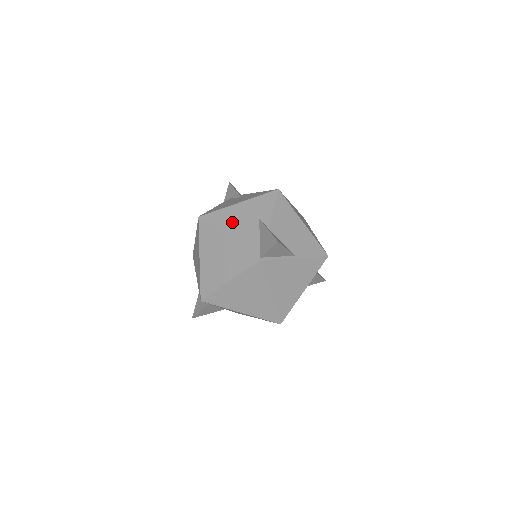
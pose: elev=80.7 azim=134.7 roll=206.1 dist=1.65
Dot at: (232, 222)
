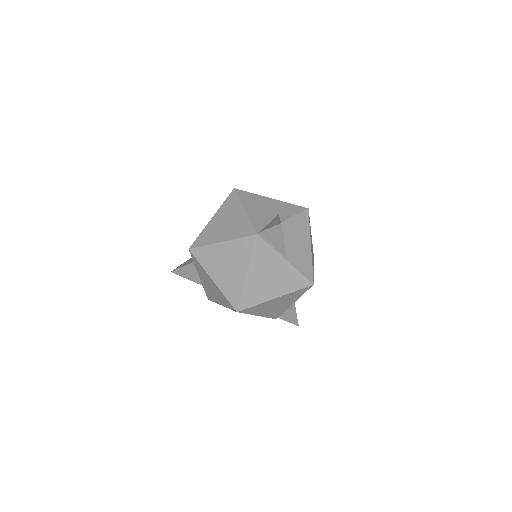
Dot at: (256, 204)
